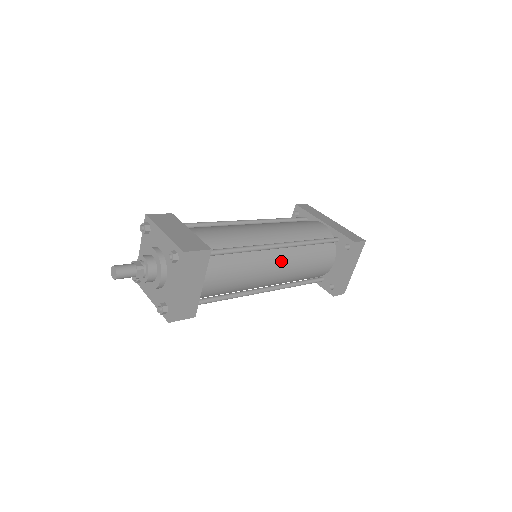
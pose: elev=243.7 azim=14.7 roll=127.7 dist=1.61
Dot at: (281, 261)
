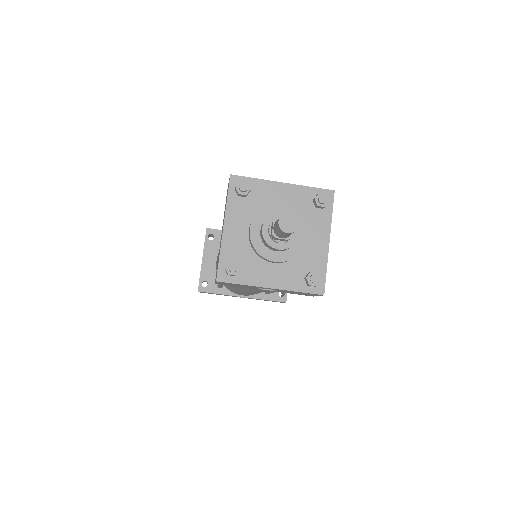
Dot at: occluded
